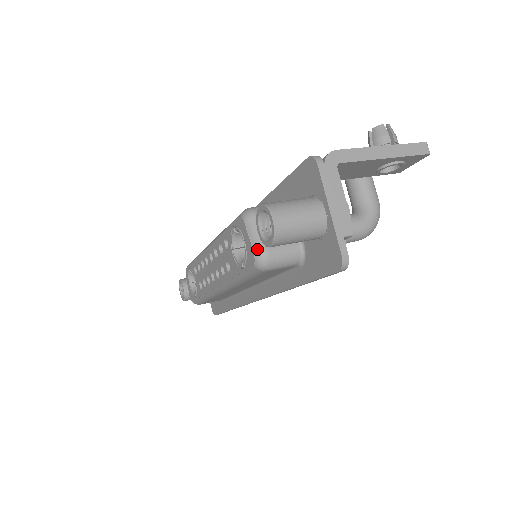
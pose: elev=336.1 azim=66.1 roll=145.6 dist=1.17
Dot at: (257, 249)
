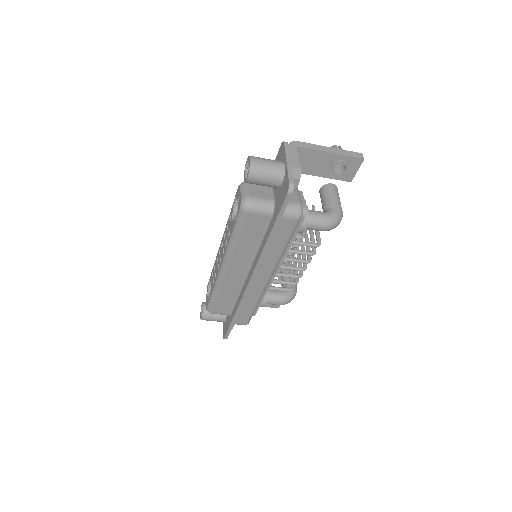
Dot at: (244, 196)
